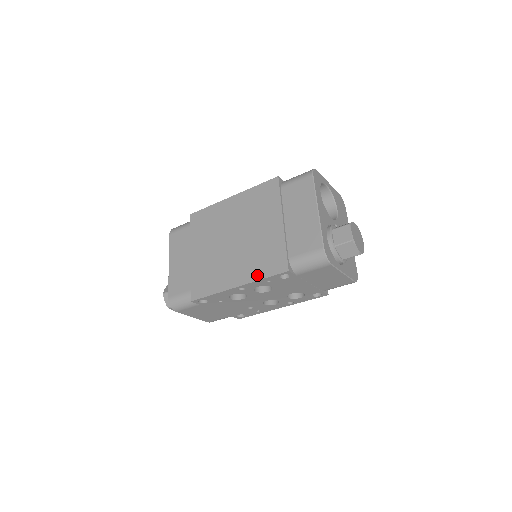
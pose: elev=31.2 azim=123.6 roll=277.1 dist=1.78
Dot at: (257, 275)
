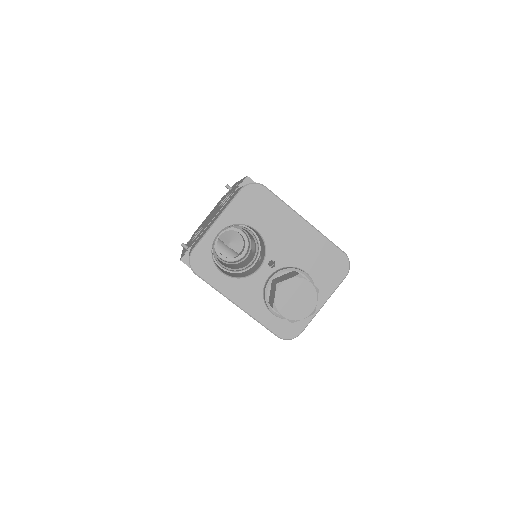
Dot at: occluded
